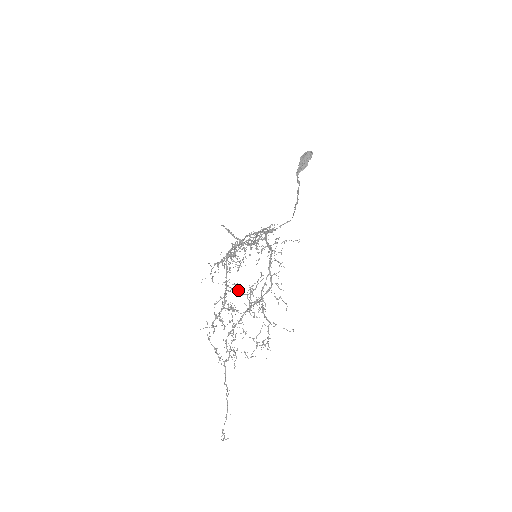
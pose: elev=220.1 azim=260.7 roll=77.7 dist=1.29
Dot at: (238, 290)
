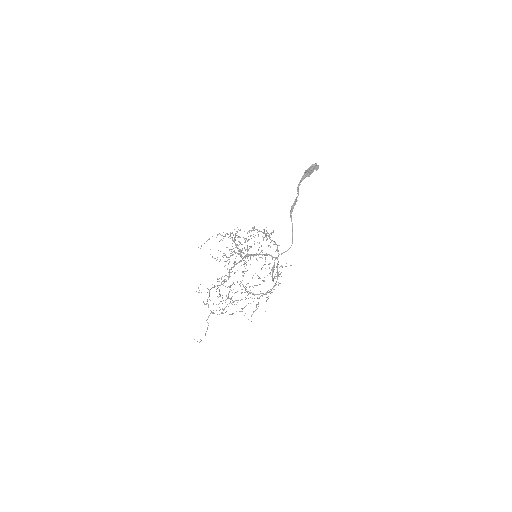
Dot at: occluded
